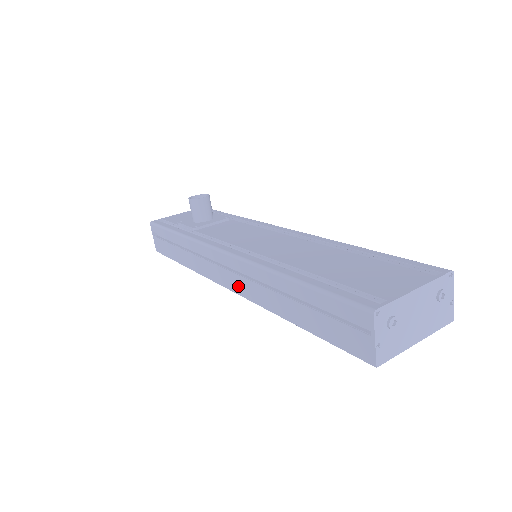
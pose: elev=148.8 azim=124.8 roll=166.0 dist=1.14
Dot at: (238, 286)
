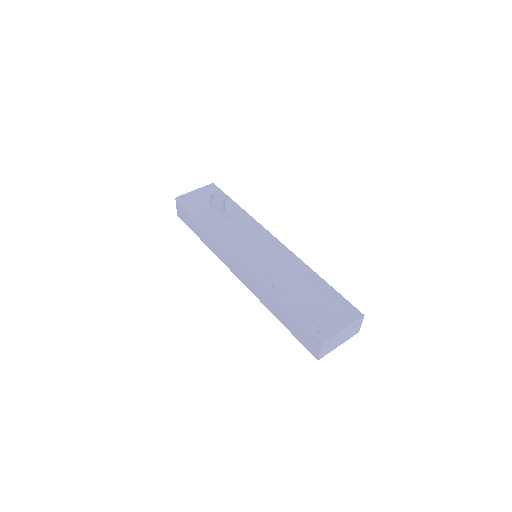
Dot at: (245, 282)
